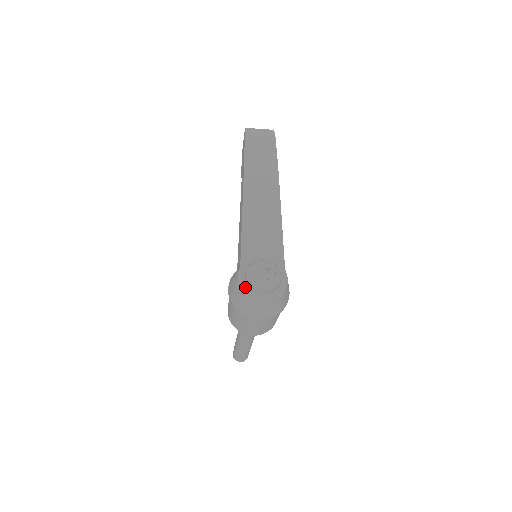
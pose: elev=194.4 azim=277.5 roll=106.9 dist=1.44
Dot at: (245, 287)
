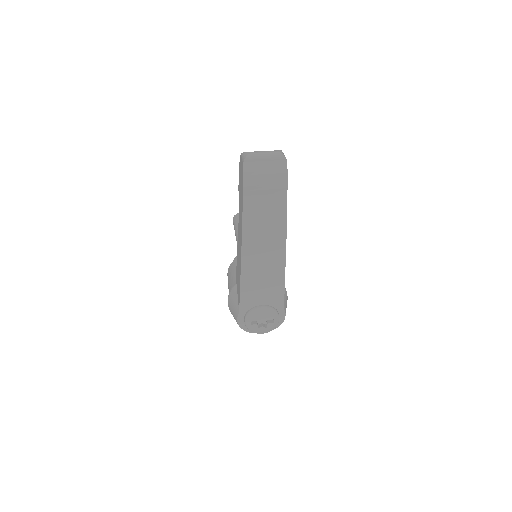
Dot at: (244, 325)
